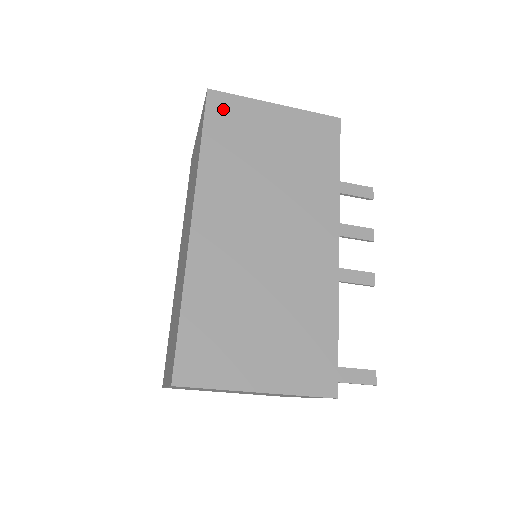
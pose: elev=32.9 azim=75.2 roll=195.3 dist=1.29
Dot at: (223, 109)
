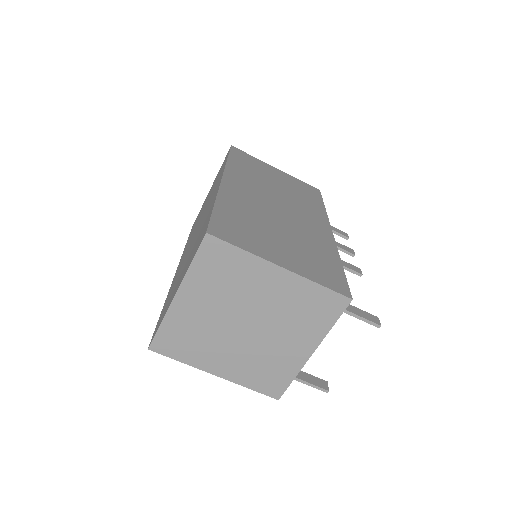
Dot at: (242, 155)
